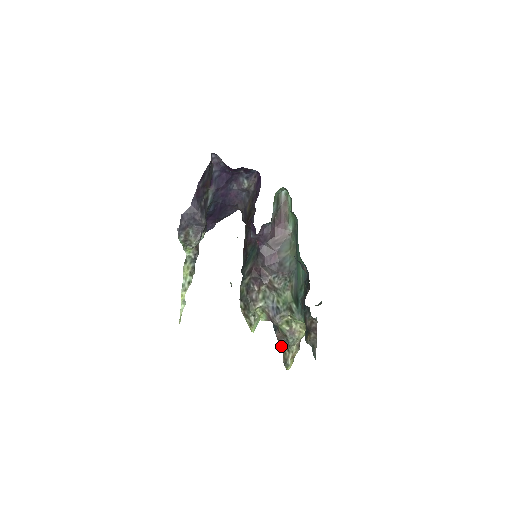
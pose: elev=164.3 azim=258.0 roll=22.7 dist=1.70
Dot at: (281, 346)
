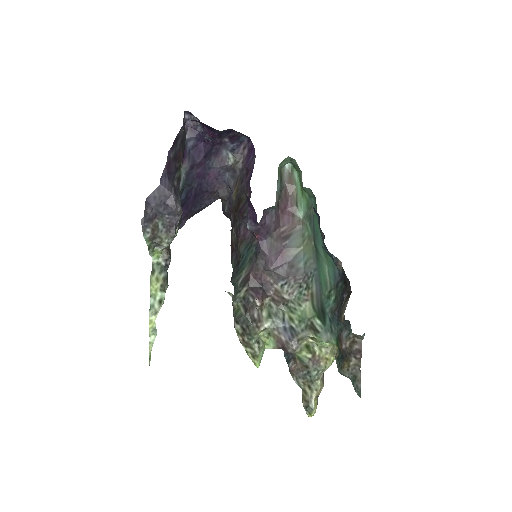
Dot at: (297, 383)
